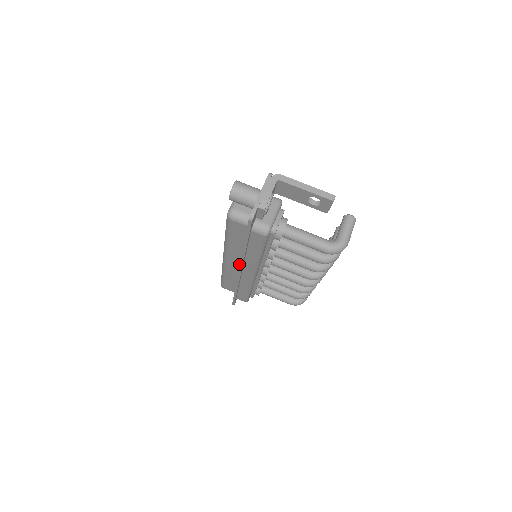
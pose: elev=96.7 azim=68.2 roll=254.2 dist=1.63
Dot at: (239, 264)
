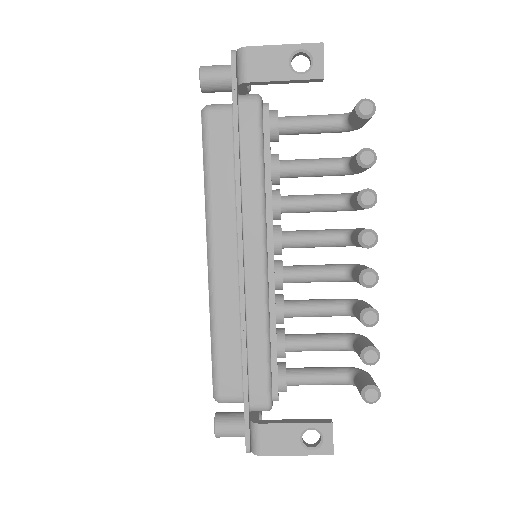
Dot at: occluded
